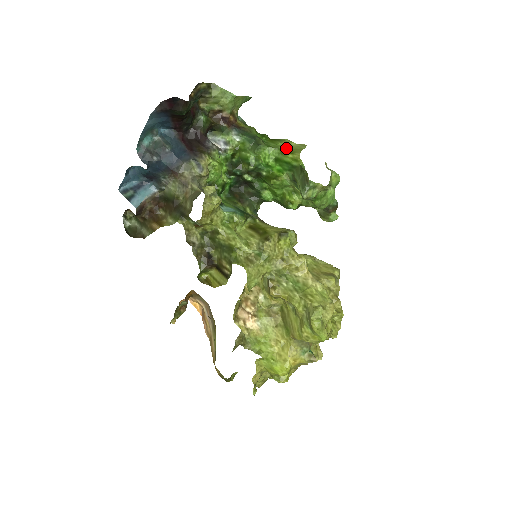
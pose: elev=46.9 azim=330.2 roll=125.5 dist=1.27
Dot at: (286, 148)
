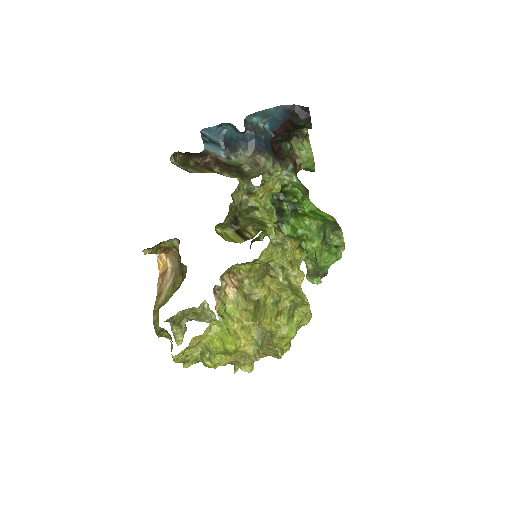
Dot at: occluded
